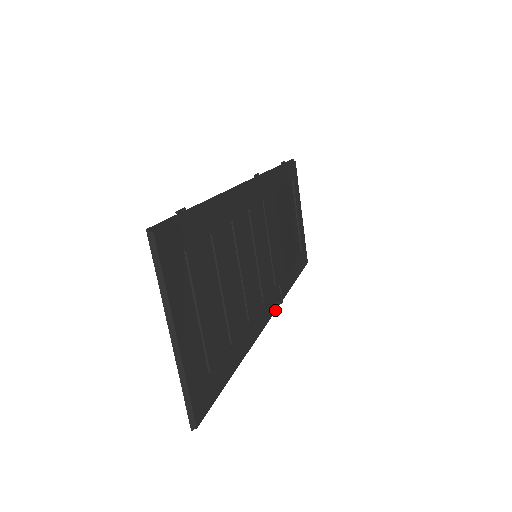
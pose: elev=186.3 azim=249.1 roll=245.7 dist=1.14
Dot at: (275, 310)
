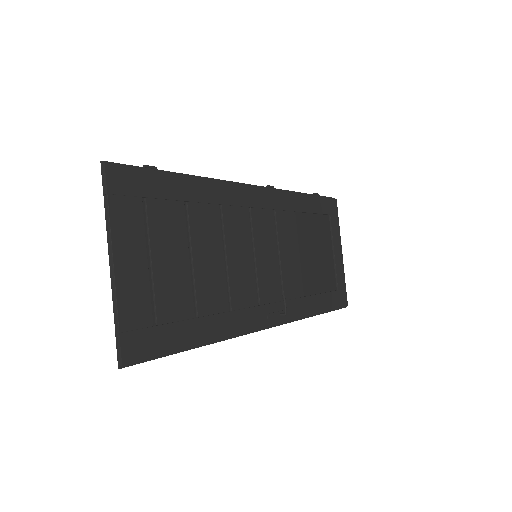
Dot at: (279, 323)
